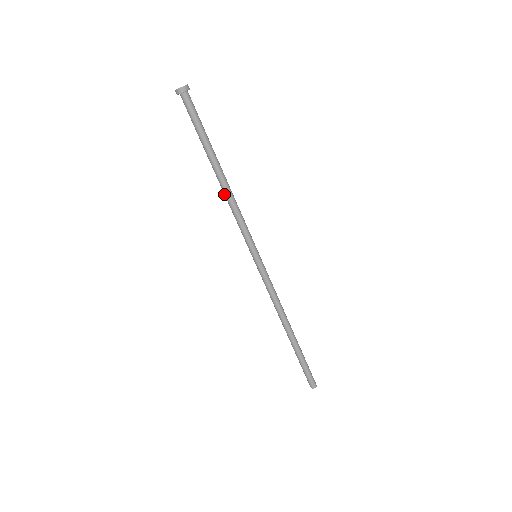
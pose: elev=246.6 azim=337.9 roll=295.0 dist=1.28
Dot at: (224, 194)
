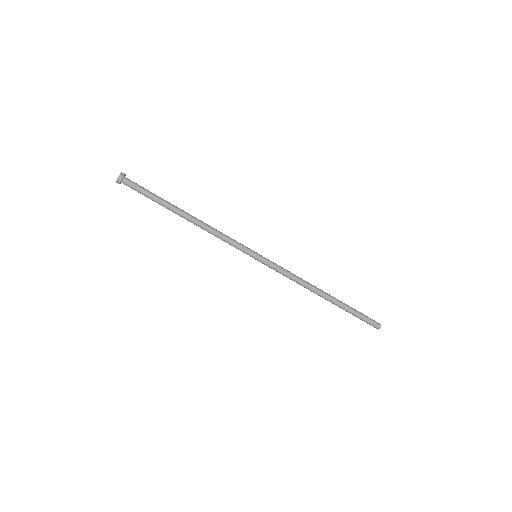
Dot at: occluded
